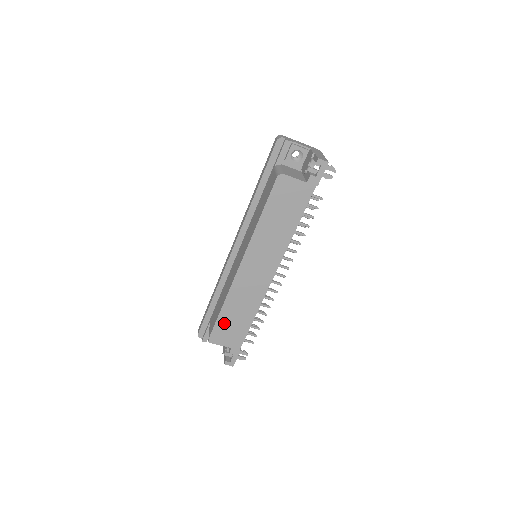
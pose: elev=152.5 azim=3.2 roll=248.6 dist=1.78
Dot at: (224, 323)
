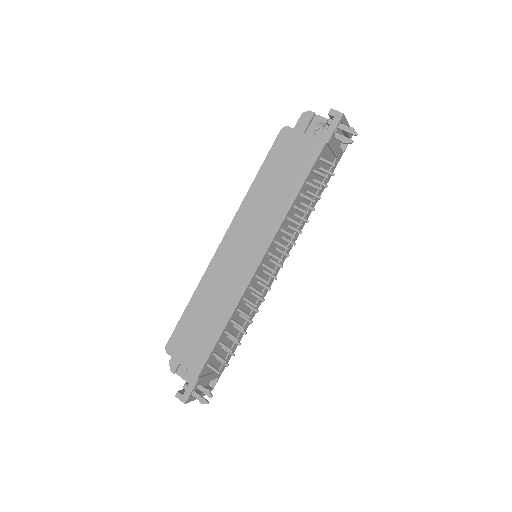
Dot at: (188, 325)
